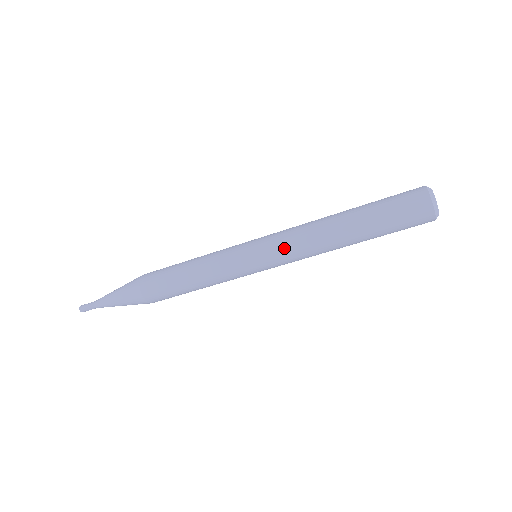
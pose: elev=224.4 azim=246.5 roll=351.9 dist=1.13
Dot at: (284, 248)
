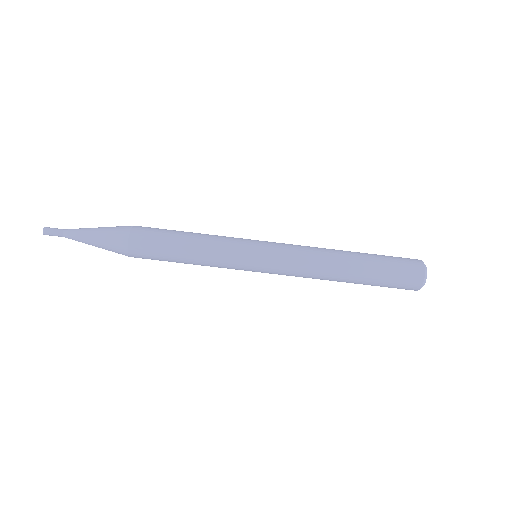
Dot at: (291, 251)
